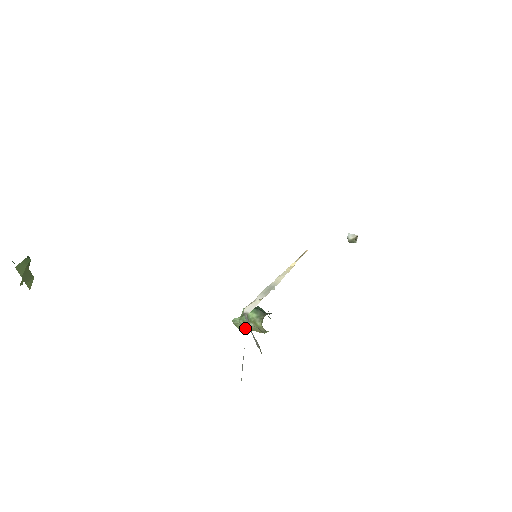
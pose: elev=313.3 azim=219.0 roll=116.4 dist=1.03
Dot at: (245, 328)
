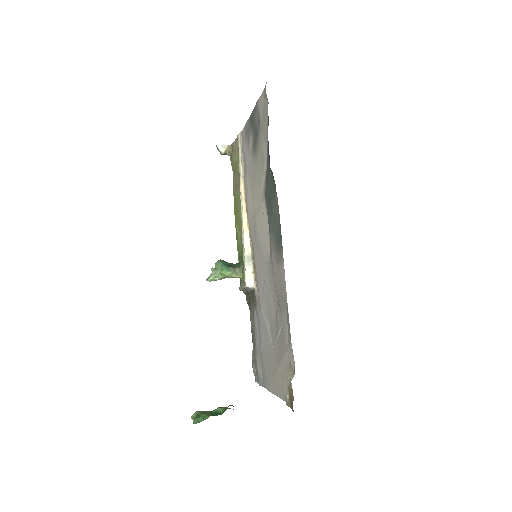
Dot at: occluded
